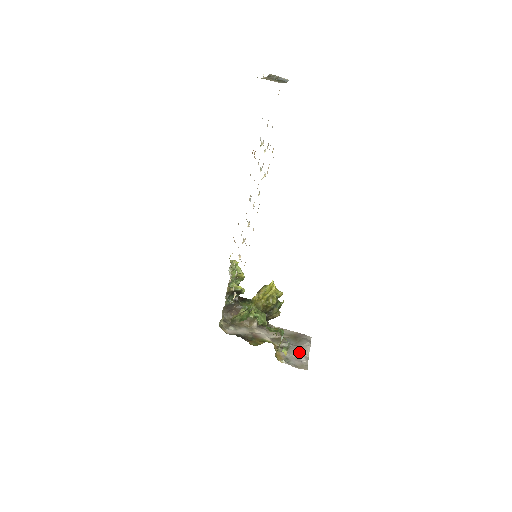
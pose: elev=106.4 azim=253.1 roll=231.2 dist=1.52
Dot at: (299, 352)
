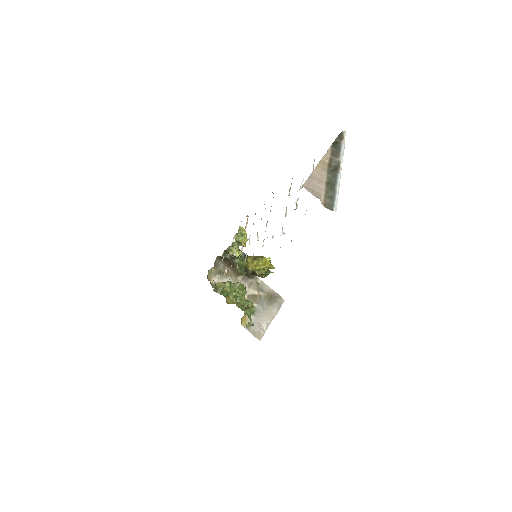
Dot at: (264, 318)
